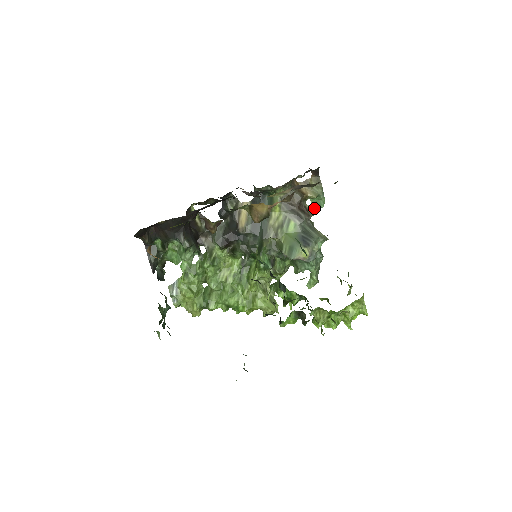
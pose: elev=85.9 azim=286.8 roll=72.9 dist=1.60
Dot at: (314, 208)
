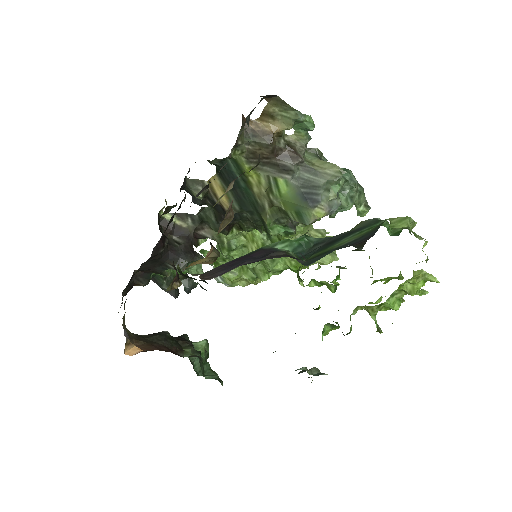
Dot at: (302, 135)
